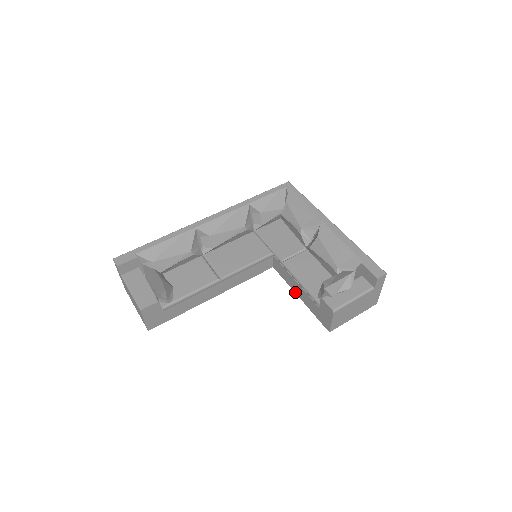
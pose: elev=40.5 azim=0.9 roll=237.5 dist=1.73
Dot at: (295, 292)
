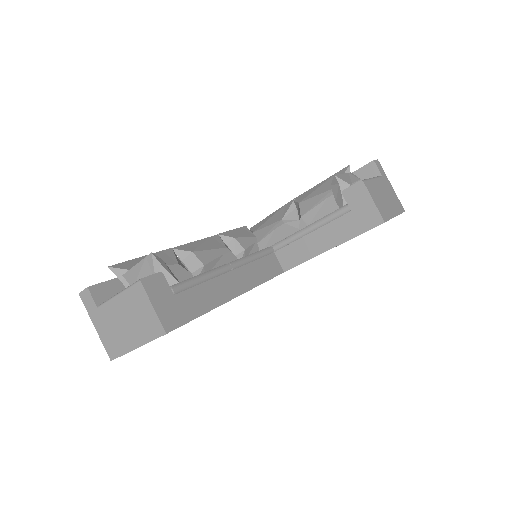
Dot at: (322, 252)
